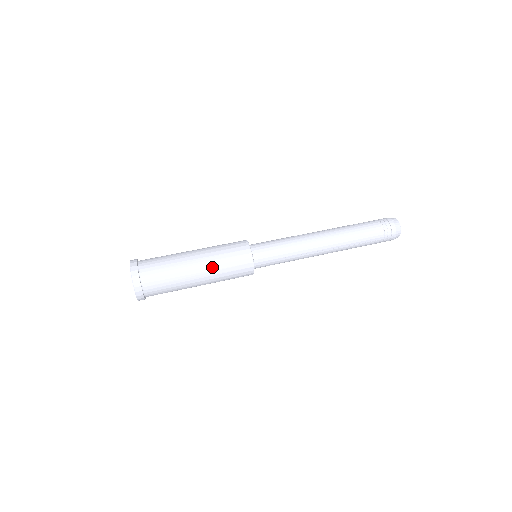
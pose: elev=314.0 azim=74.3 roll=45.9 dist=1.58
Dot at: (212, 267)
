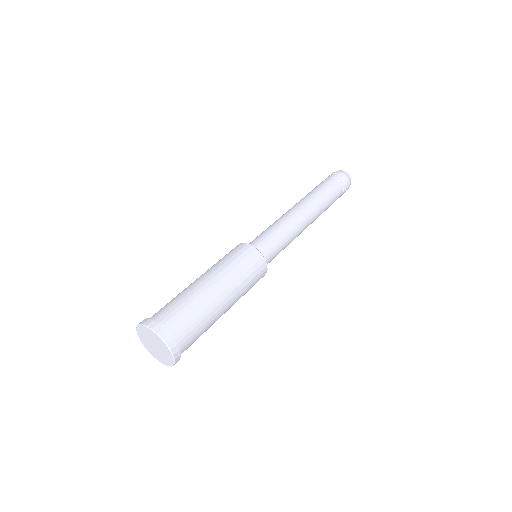
Dot at: (217, 270)
